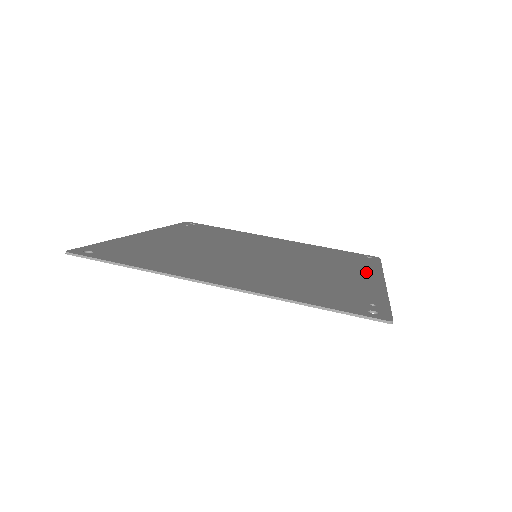
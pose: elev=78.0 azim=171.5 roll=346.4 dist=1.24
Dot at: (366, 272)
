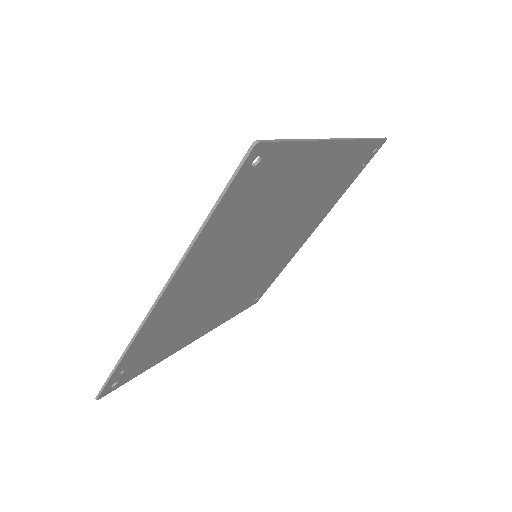
Dot at: (296, 246)
